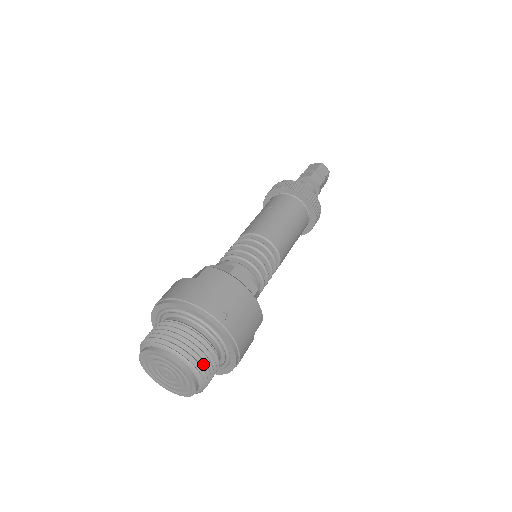
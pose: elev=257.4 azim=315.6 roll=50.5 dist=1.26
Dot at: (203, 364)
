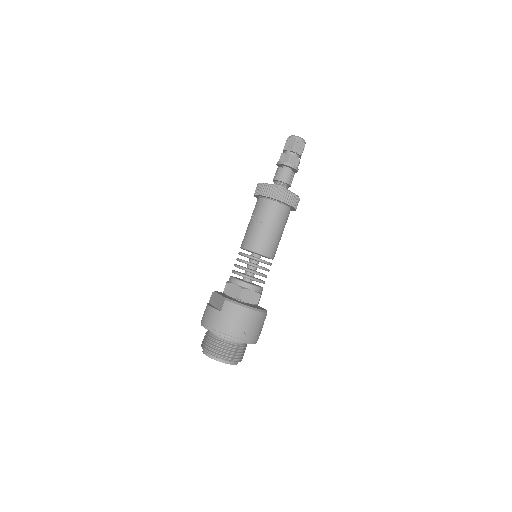
Dot at: (238, 357)
